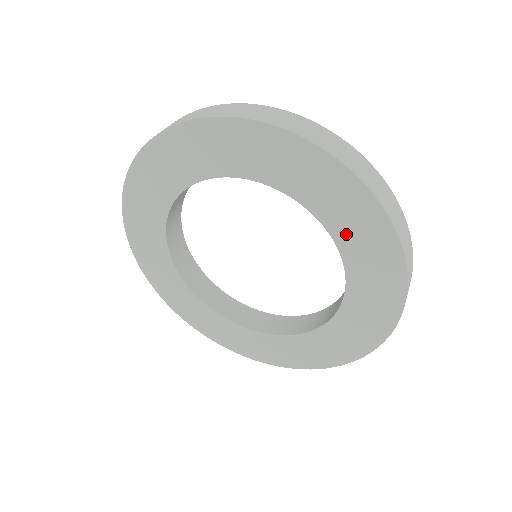
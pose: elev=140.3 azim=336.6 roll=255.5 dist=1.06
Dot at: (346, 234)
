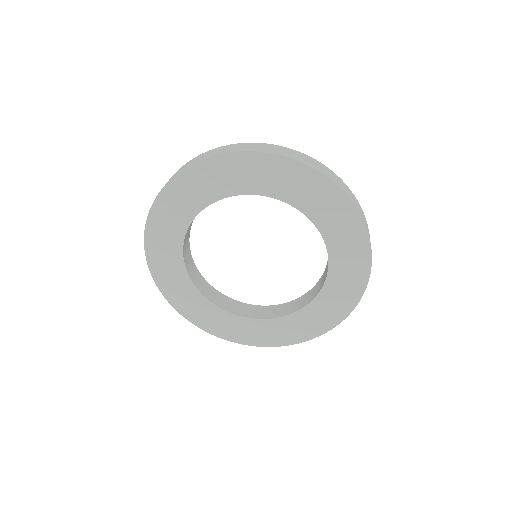
Dot at: (306, 202)
